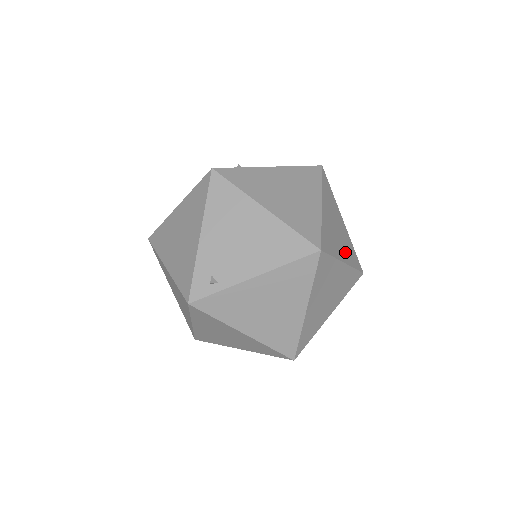
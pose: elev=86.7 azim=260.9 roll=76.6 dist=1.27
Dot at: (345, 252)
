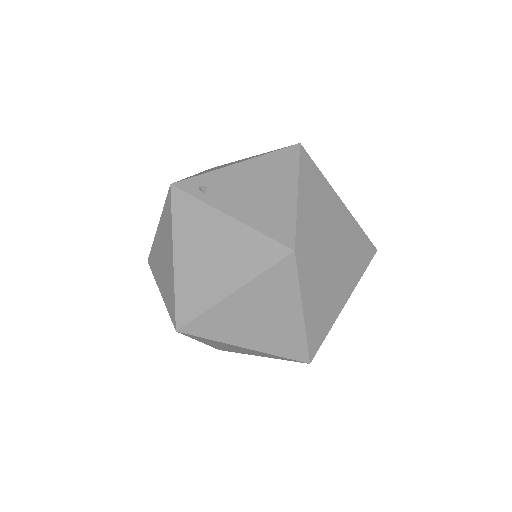
Dot at: (315, 313)
